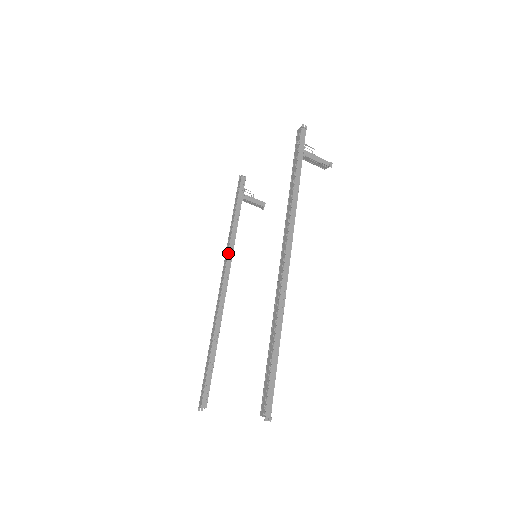
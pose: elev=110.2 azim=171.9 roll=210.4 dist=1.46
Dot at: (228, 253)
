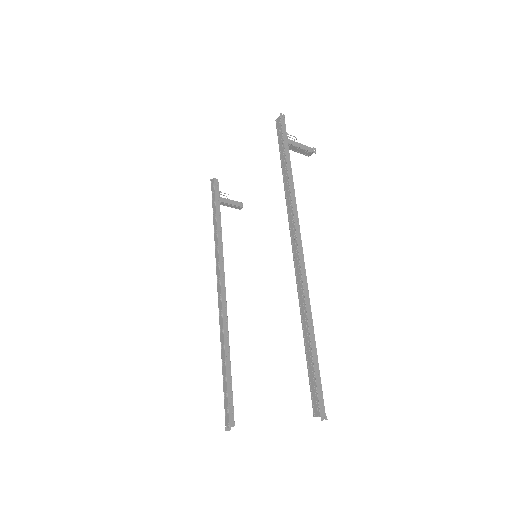
Dot at: (219, 260)
